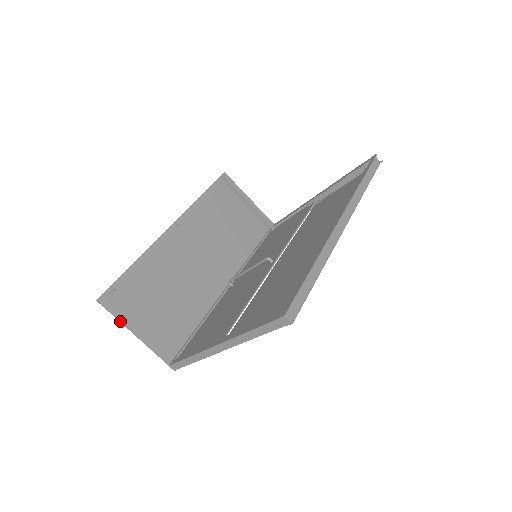
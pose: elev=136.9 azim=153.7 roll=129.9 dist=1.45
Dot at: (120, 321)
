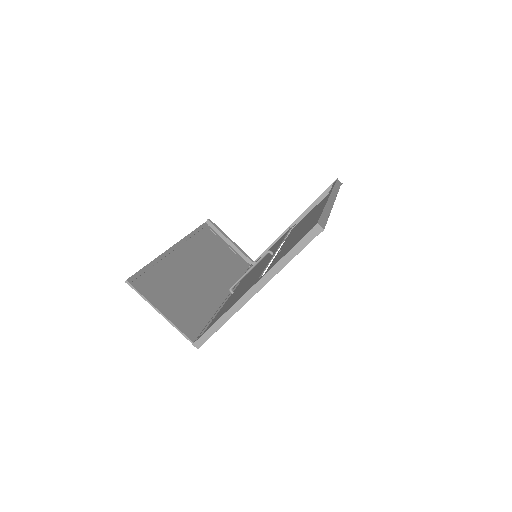
Dot at: (147, 301)
